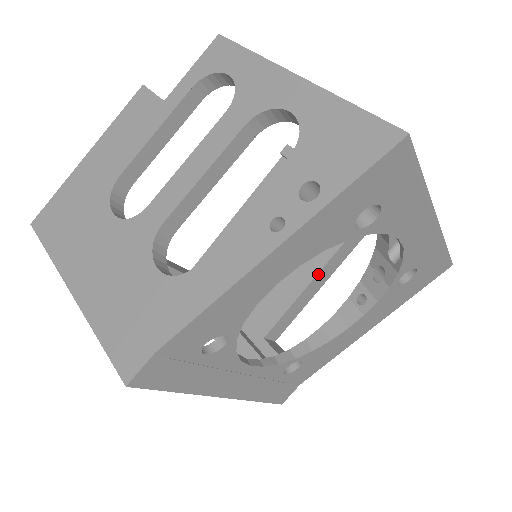
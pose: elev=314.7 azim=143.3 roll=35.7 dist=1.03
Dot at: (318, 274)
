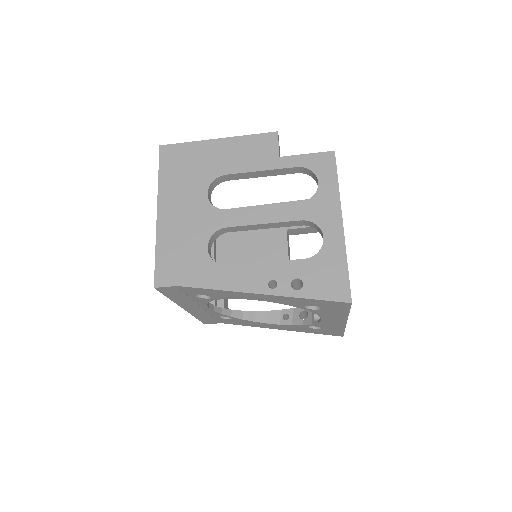
Dot at: occluded
